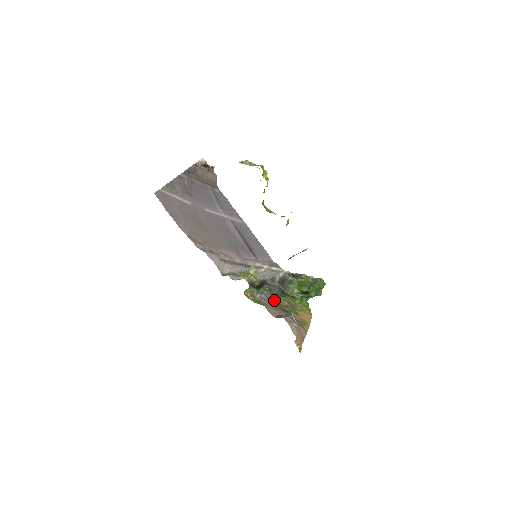
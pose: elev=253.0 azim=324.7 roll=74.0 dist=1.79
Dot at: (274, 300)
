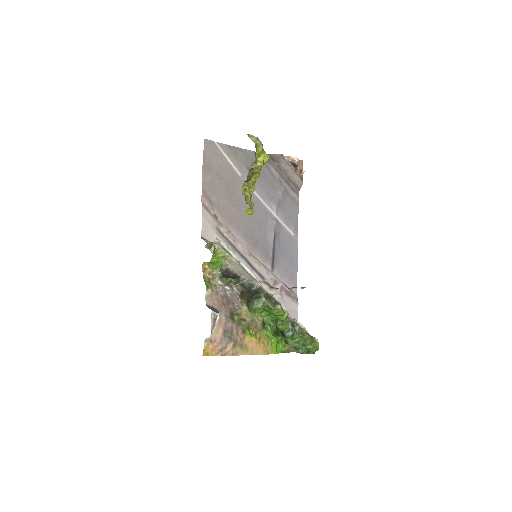
Dot at: (237, 303)
